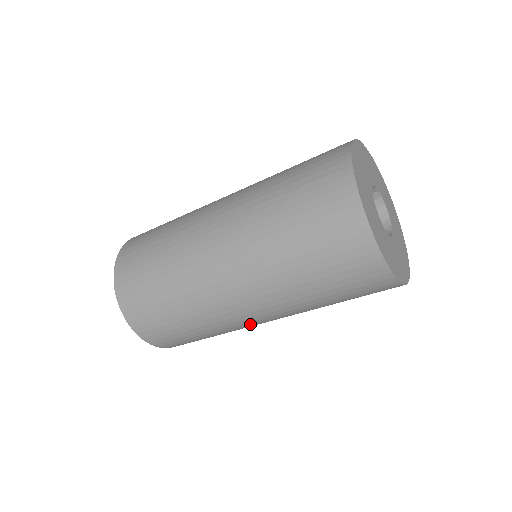
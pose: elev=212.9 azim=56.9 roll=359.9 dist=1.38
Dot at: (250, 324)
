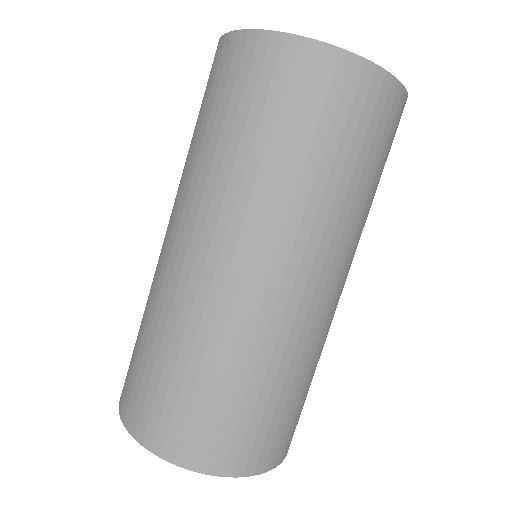
Dot at: (322, 313)
